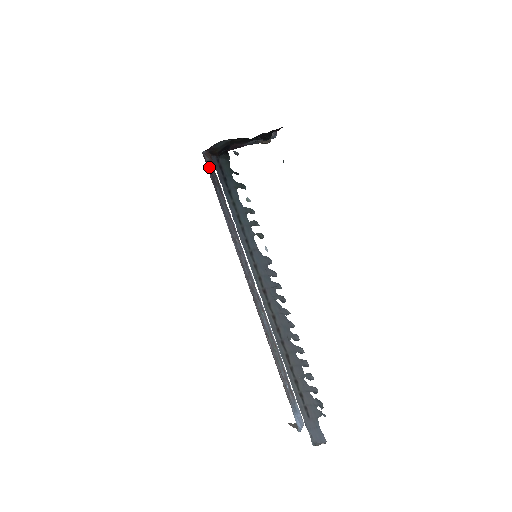
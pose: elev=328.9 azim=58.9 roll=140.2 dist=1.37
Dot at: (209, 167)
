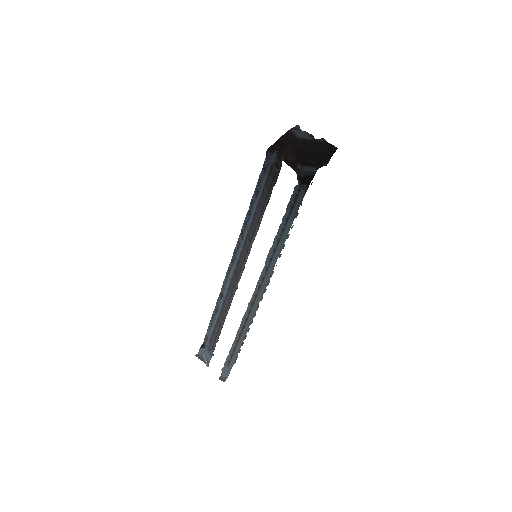
Dot at: (275, 172)
